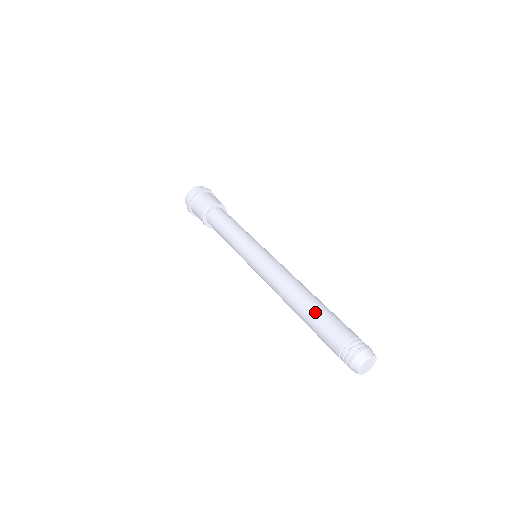
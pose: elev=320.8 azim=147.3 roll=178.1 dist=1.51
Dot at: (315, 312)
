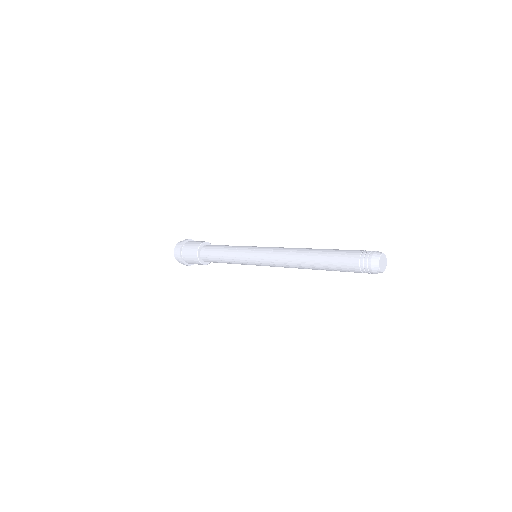
Dot at: occluded
